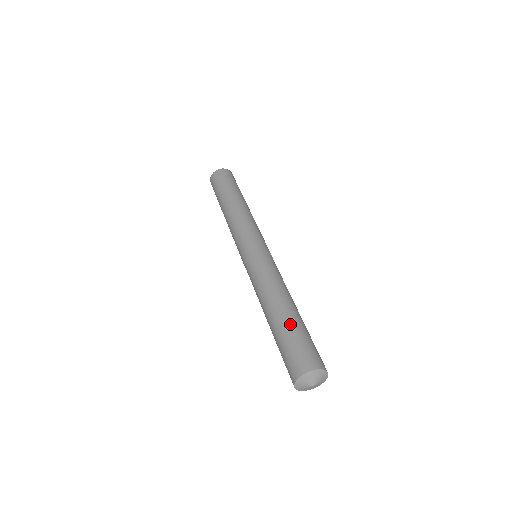
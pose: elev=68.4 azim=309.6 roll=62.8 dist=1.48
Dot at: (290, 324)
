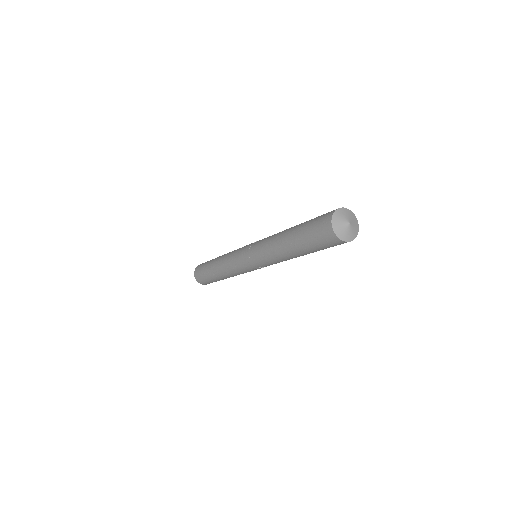
Dot at: (299, 229)
